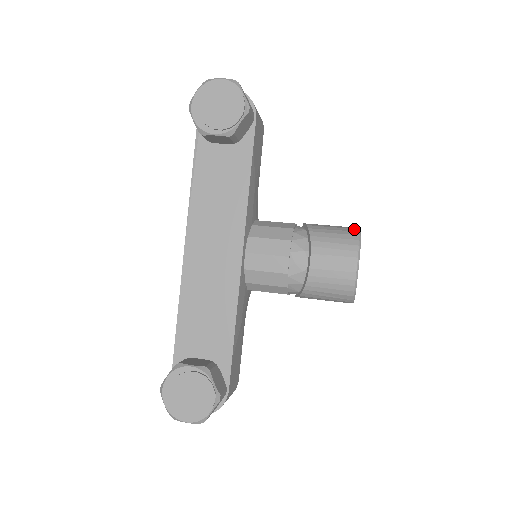
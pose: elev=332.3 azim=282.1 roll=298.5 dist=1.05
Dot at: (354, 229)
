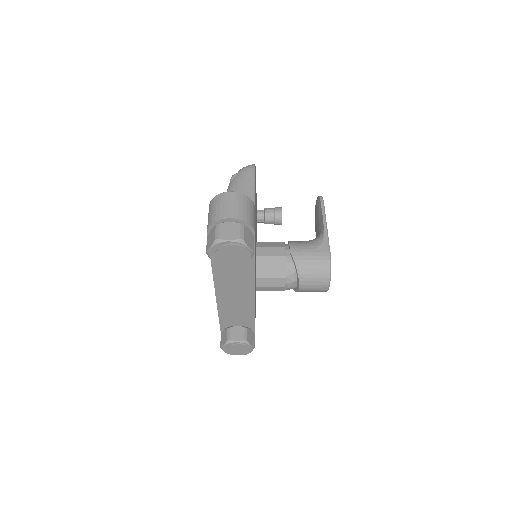
Dot at: (326, 261)
